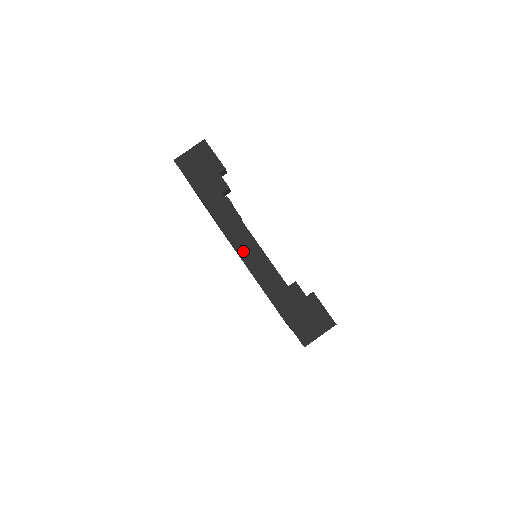
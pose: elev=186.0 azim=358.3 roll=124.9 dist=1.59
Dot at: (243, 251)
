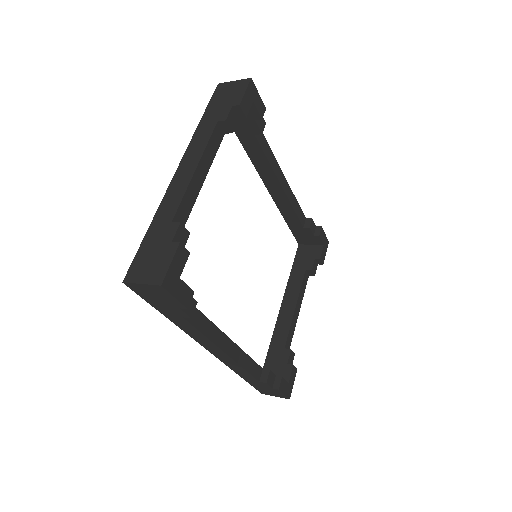
Dot at: (180, 172)
